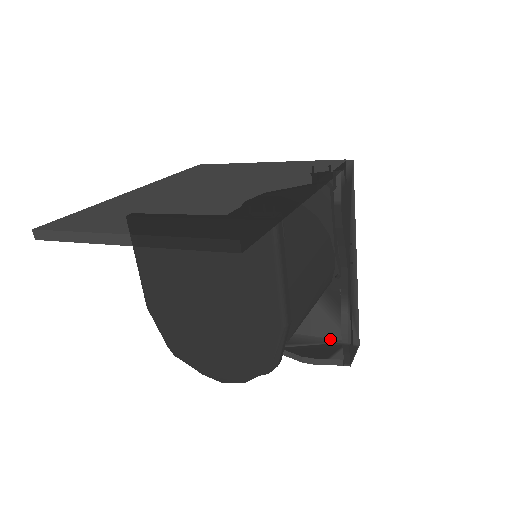
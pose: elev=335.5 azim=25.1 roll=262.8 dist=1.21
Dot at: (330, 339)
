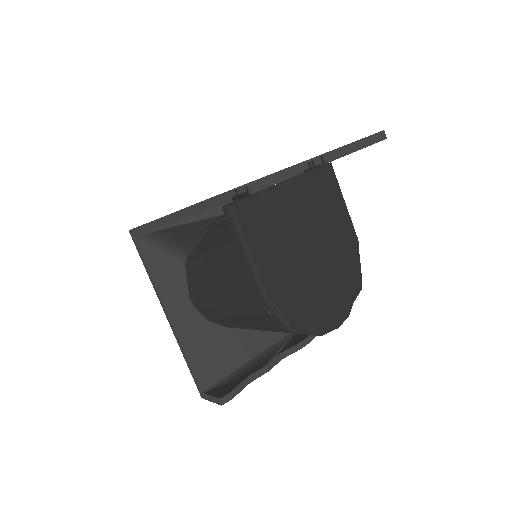
Dot at: (290, 333)
